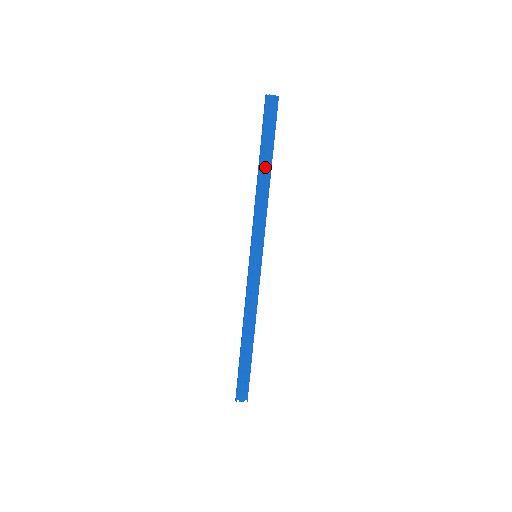
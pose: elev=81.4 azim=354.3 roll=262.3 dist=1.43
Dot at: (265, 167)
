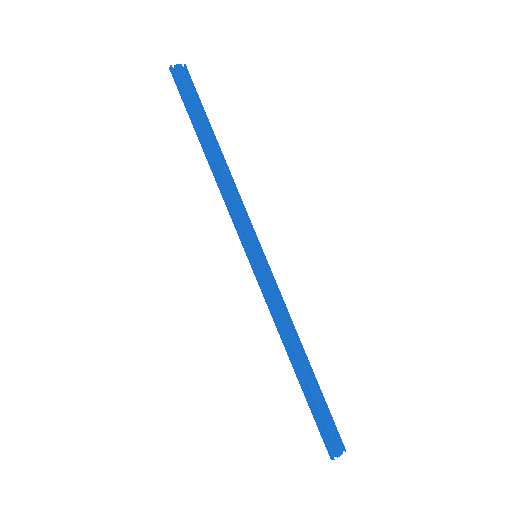
Dot at: (212, 146)
